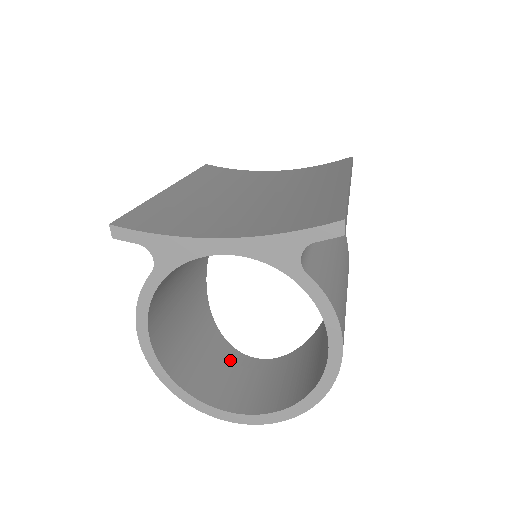
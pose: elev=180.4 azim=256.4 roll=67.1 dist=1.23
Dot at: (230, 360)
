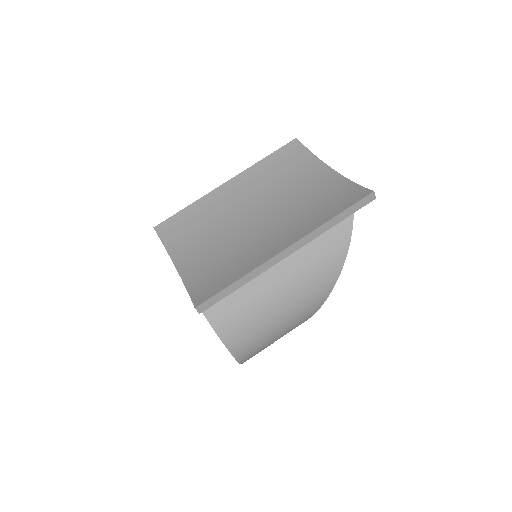
Dot at: occluded
